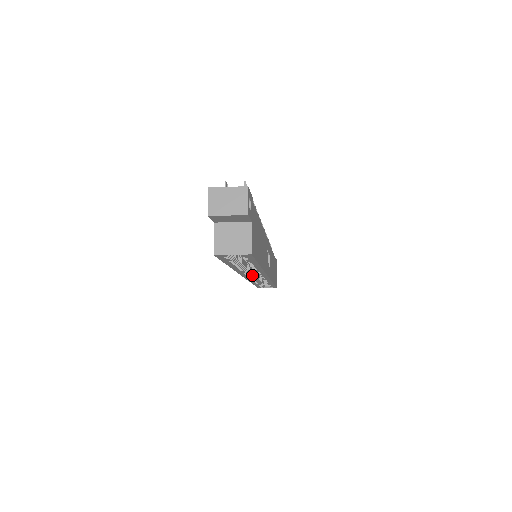
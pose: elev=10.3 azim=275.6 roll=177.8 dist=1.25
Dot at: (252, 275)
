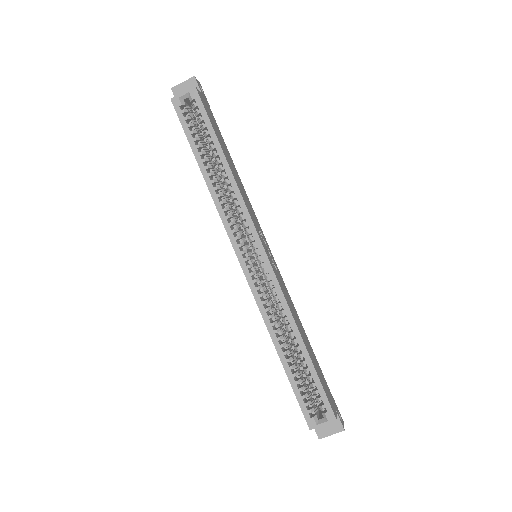
Dot at: (248, 257)
